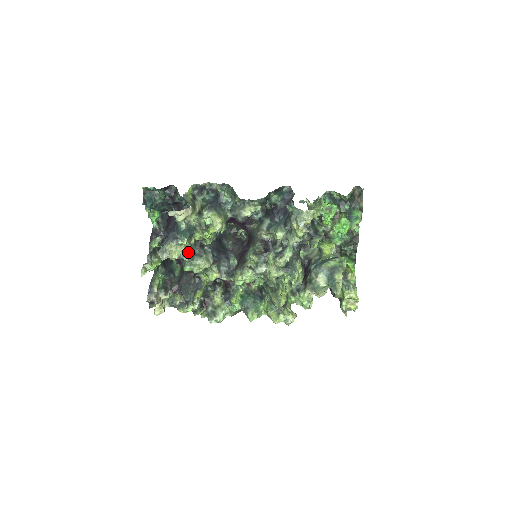
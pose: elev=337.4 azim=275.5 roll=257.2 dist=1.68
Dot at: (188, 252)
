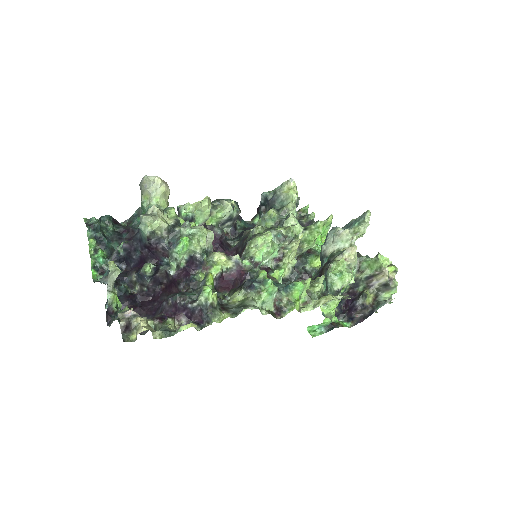
Dot at: (178, 226)
